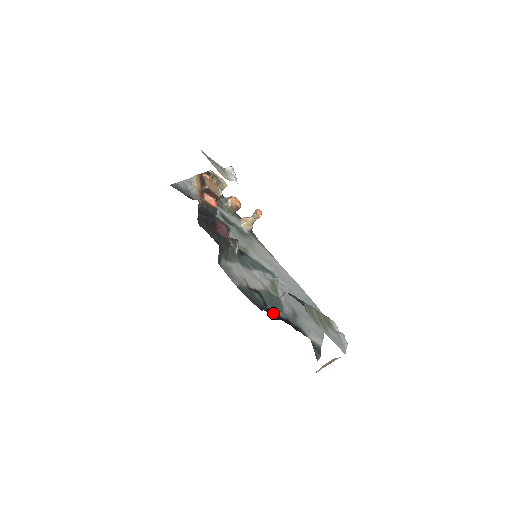
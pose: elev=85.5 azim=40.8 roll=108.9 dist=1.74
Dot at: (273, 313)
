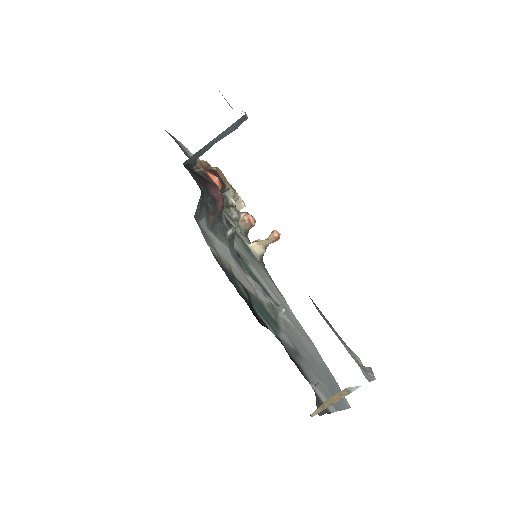
Dot at: (259, 318)
